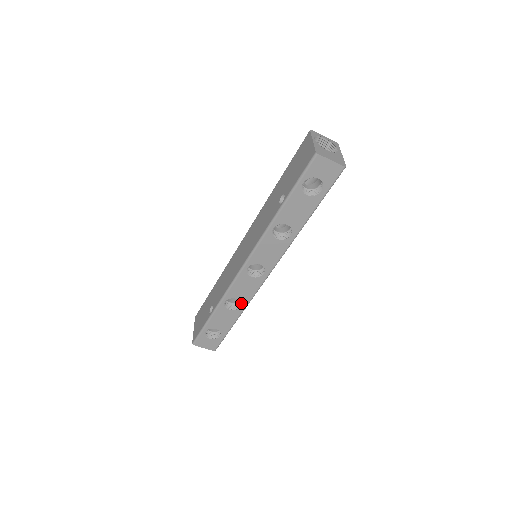
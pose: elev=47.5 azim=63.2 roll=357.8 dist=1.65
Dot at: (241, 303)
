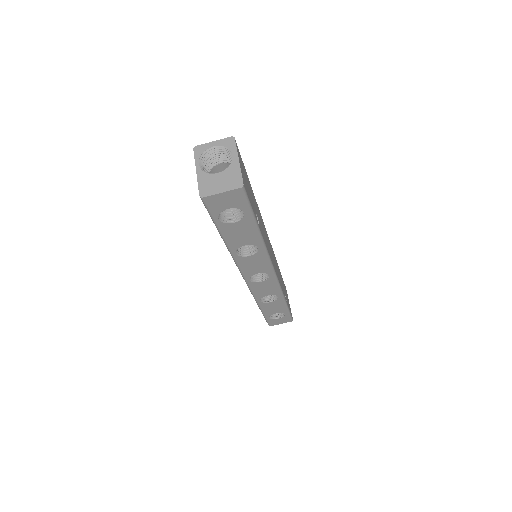
Dot at: occluded
